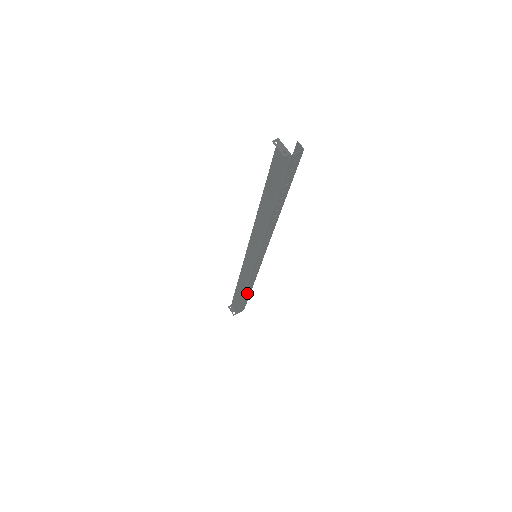
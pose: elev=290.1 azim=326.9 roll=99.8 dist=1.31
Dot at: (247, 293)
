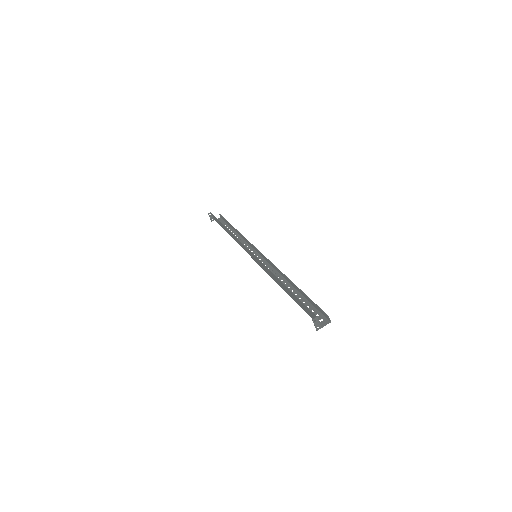
Dot at: occluded
